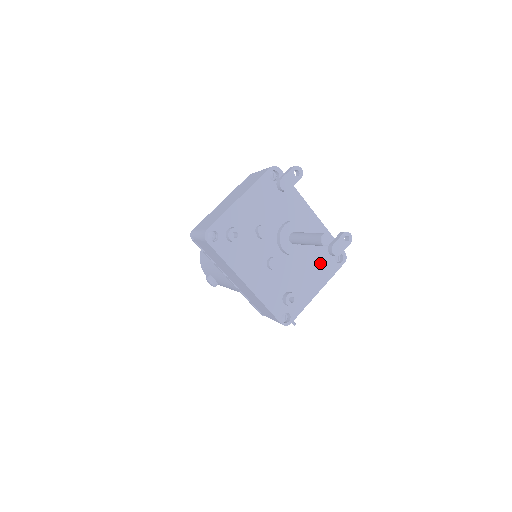
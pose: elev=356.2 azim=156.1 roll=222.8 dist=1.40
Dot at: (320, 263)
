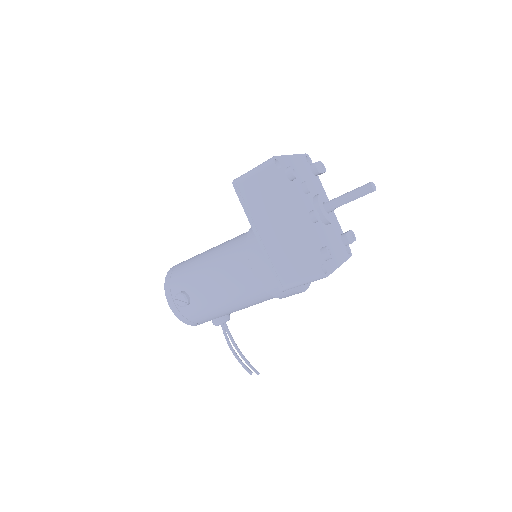
Dot at: (338, 244)
